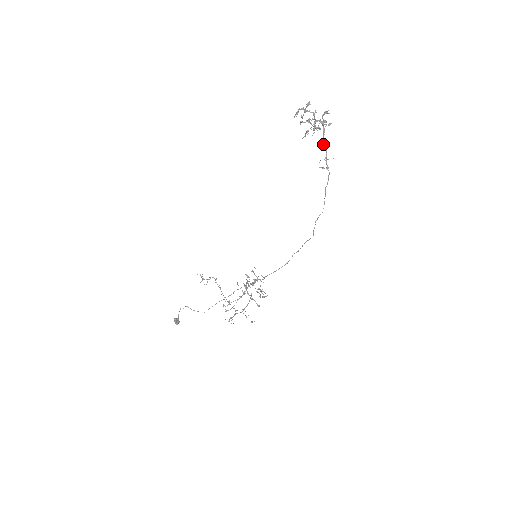
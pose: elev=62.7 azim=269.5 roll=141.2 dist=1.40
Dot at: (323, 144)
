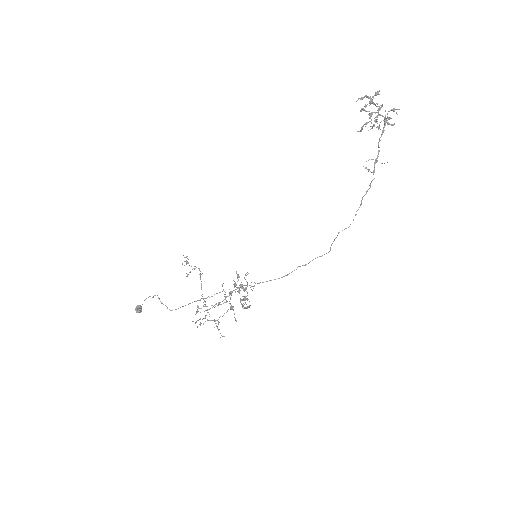
Dot at: (378, 144)
